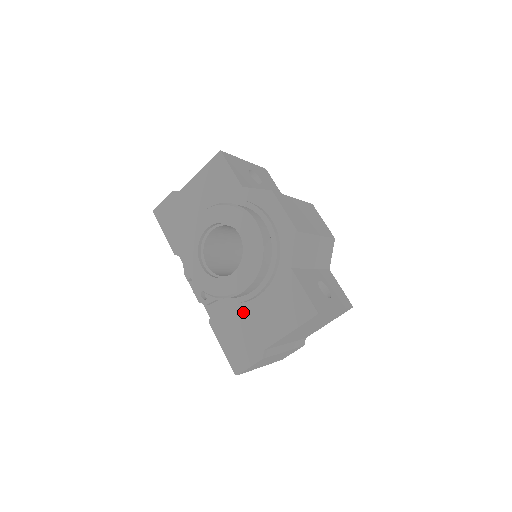
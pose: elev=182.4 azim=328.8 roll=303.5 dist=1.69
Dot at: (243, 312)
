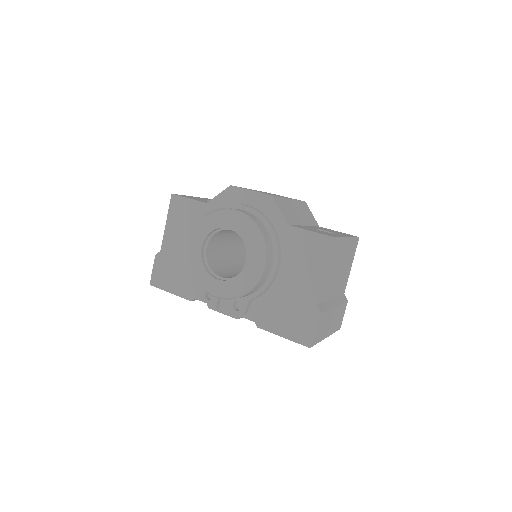
Dot at: (277, 292)
